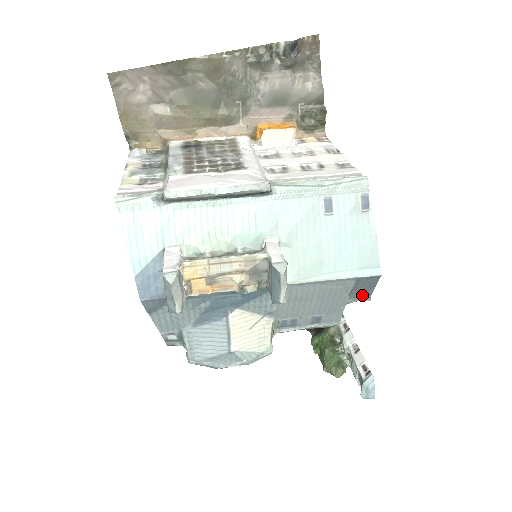
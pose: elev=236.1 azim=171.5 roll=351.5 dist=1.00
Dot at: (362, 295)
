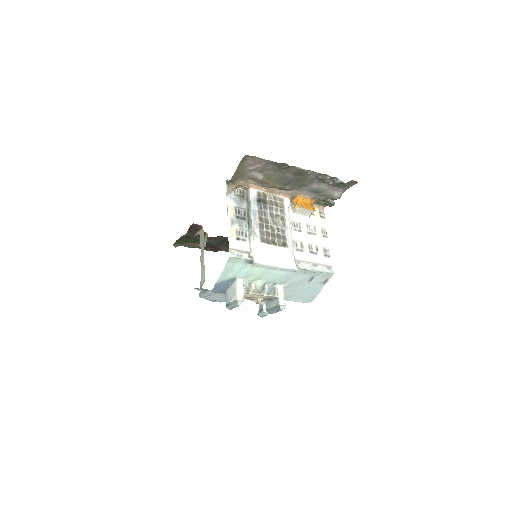
Dot at: occluded
